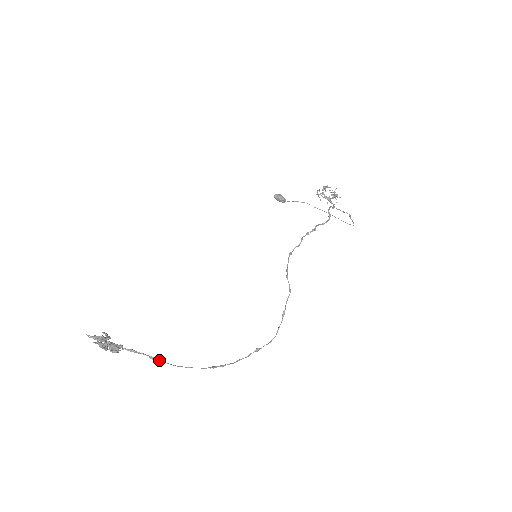
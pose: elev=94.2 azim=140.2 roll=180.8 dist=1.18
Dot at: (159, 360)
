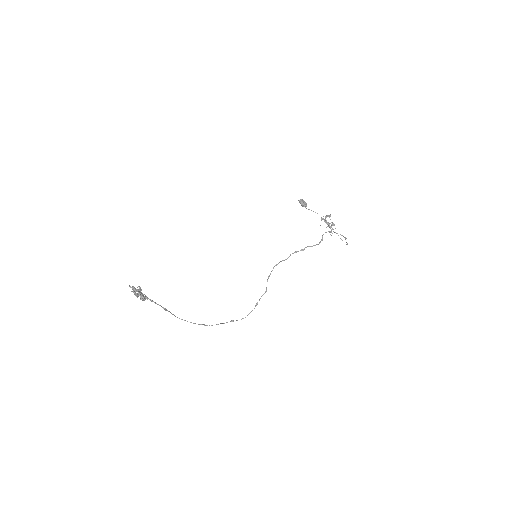
Dot at: (168, 311)
